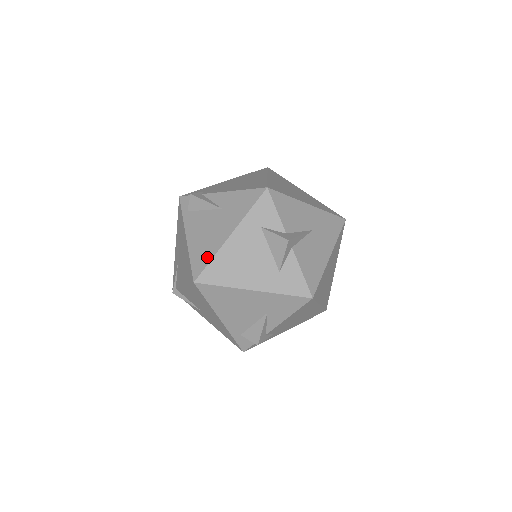
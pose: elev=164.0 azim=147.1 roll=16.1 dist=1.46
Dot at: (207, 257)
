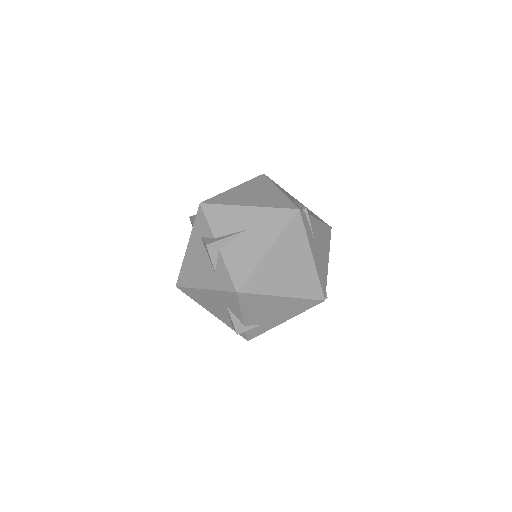
Dot at: occluded
